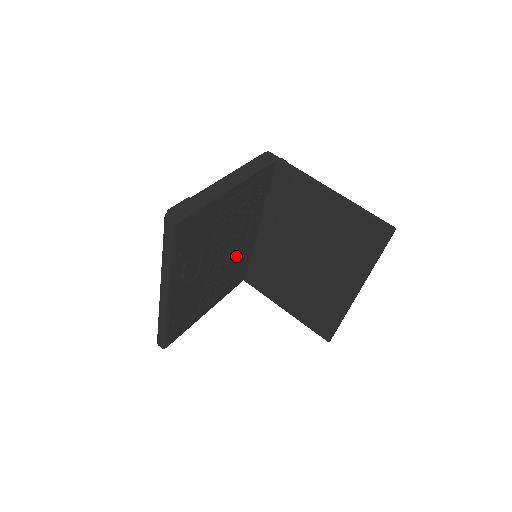
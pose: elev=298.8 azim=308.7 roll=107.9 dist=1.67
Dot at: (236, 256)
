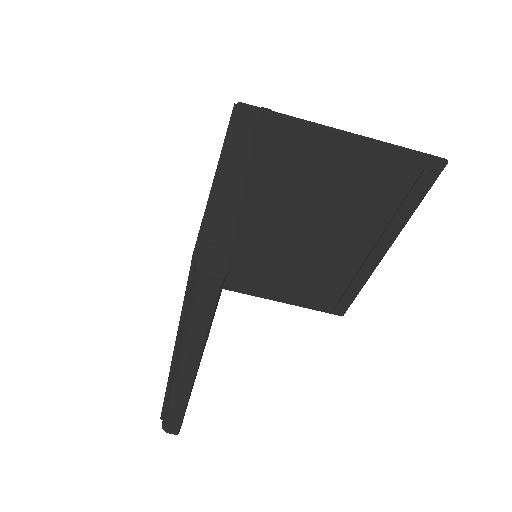
Dot at: occluded
